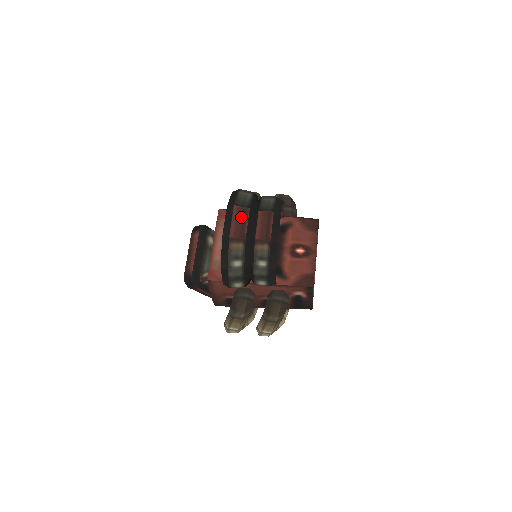
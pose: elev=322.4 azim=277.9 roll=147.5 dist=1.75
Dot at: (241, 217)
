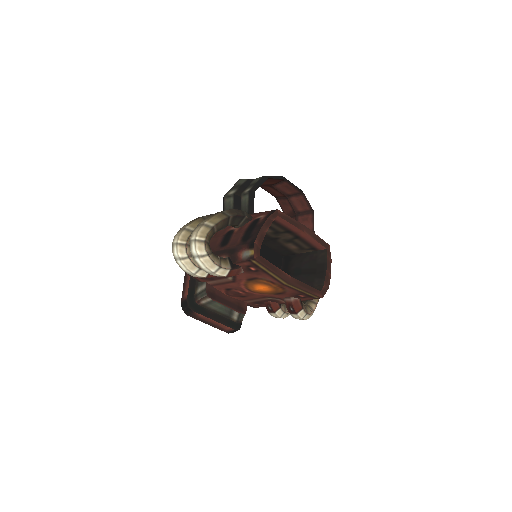
Dot at: occluded
